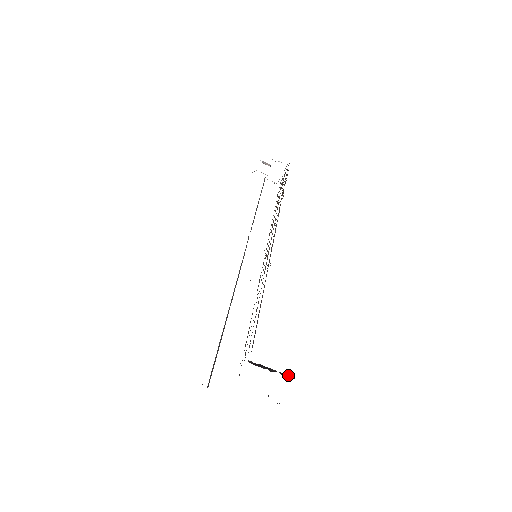
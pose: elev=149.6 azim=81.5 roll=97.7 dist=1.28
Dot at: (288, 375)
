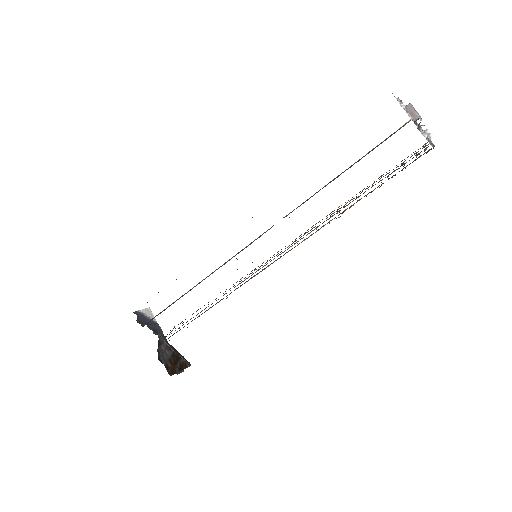
Dot at: (187, 362)
